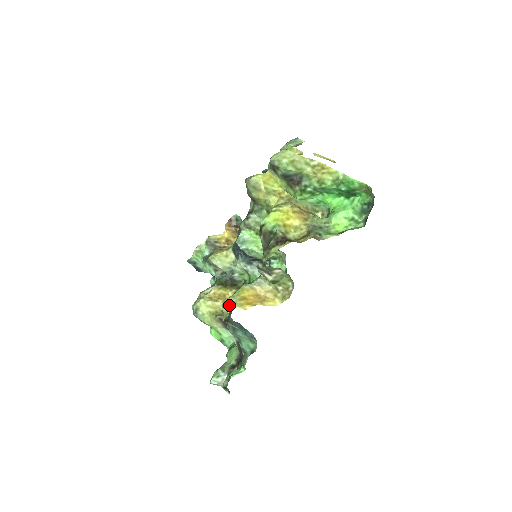
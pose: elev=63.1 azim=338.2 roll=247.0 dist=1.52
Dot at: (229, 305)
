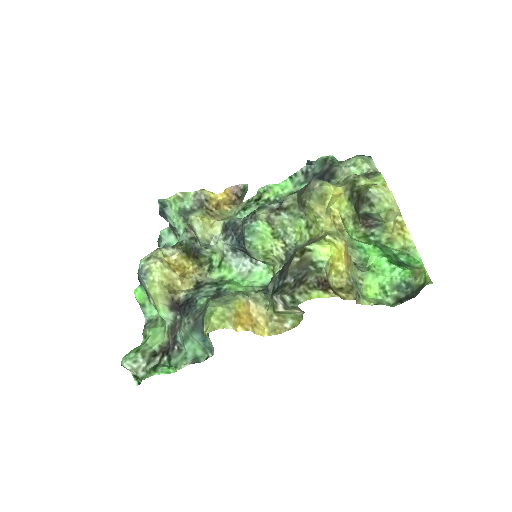
Dot at: (224, 320)
